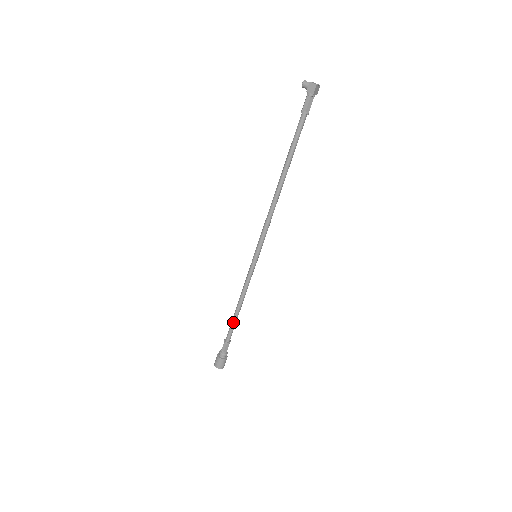
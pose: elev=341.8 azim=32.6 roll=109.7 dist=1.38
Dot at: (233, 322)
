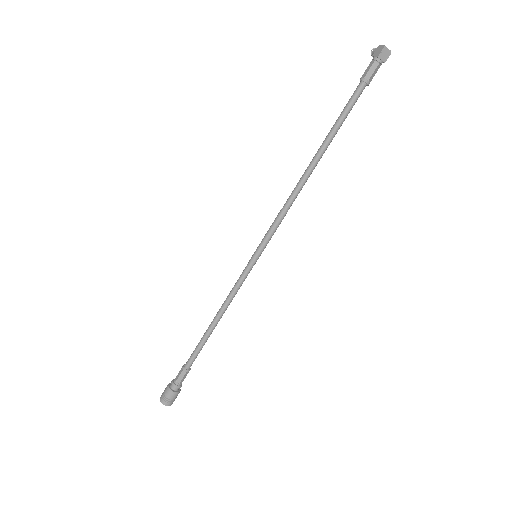
Dot at: (201, 340)
